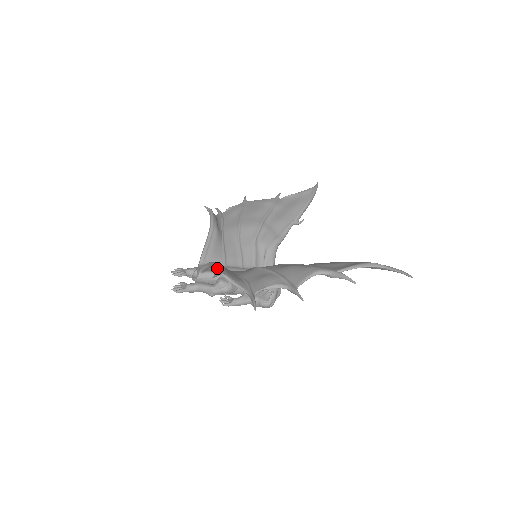
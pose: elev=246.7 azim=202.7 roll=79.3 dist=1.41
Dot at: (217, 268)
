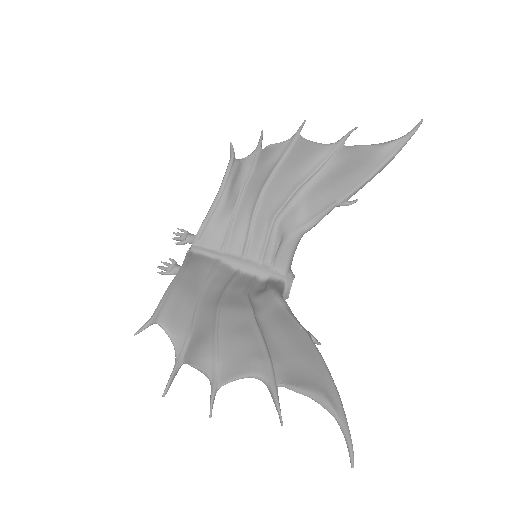
Dot at: (154, 311)
